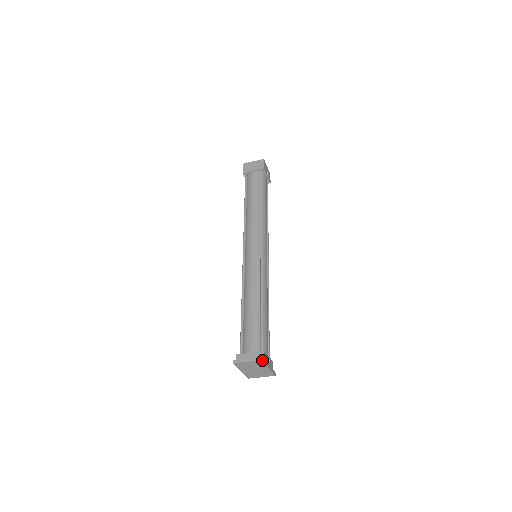
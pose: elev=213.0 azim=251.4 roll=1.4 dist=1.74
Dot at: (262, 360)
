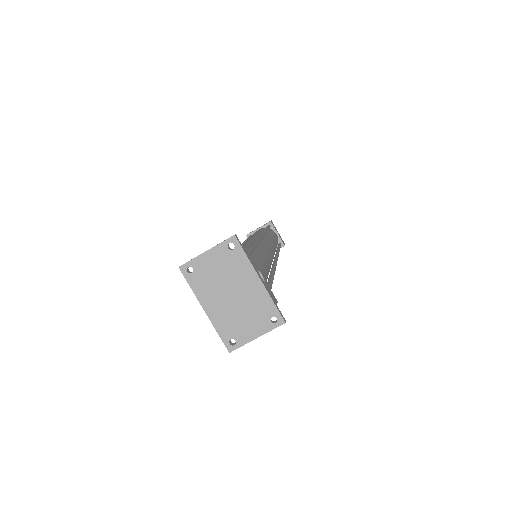
Dot at: (236, 238)
